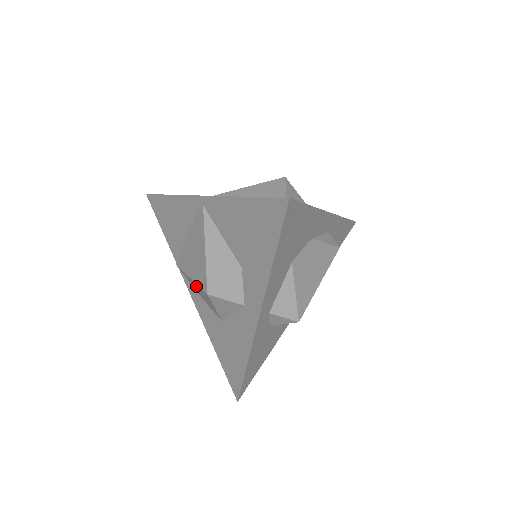
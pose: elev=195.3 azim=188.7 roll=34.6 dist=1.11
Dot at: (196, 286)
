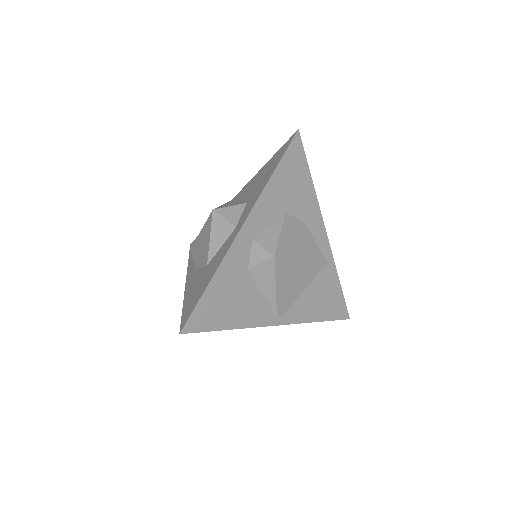
Dot at: (202, 236)
